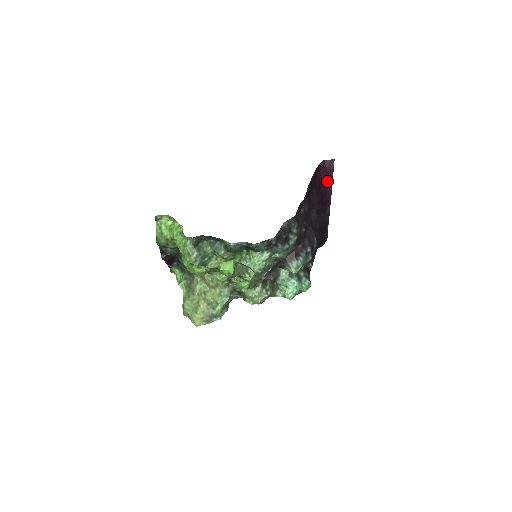
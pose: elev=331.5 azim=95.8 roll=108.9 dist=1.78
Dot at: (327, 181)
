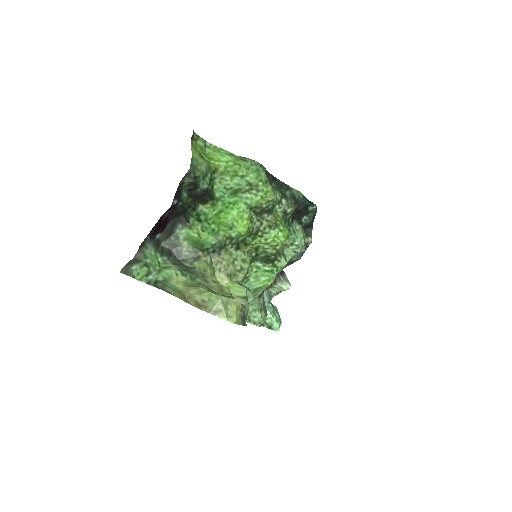
Dot at: occluded
